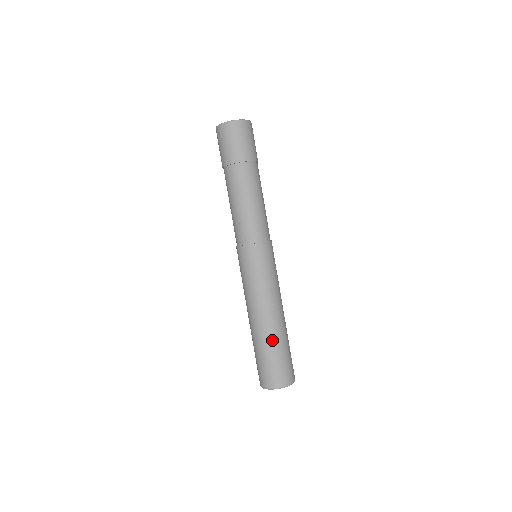
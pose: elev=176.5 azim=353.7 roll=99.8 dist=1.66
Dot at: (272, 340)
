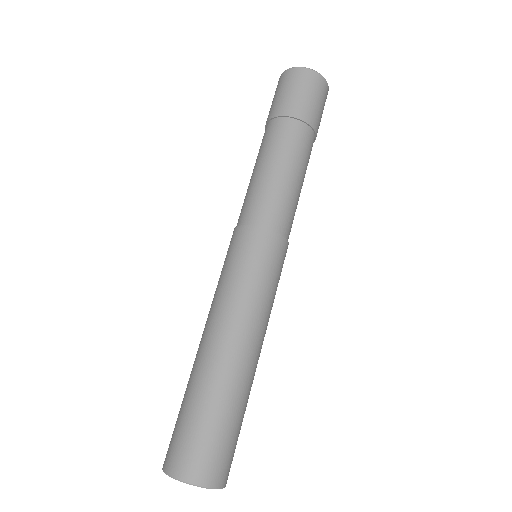
Dot at: (232, 392)
